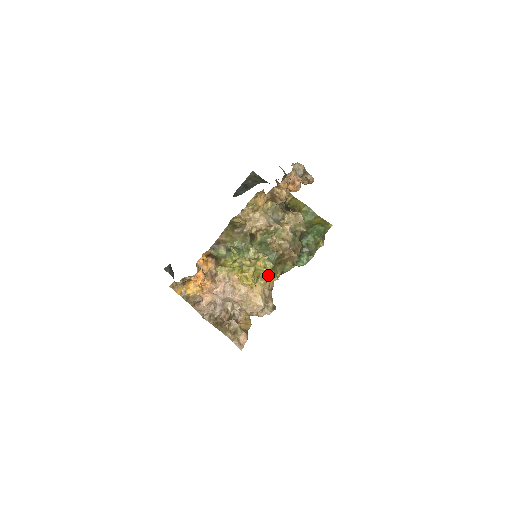
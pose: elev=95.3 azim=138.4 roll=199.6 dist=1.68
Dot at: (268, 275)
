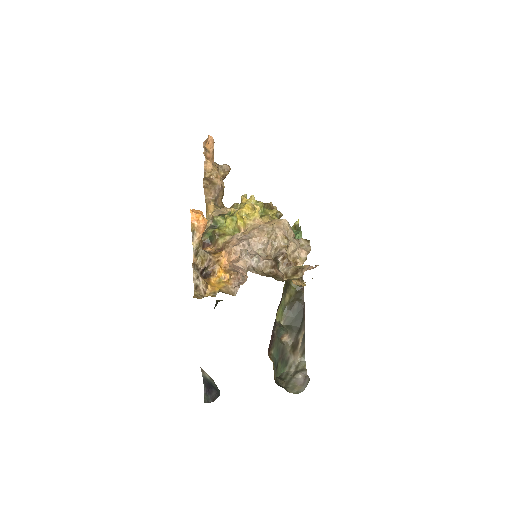
Dot at: (264, 212)
